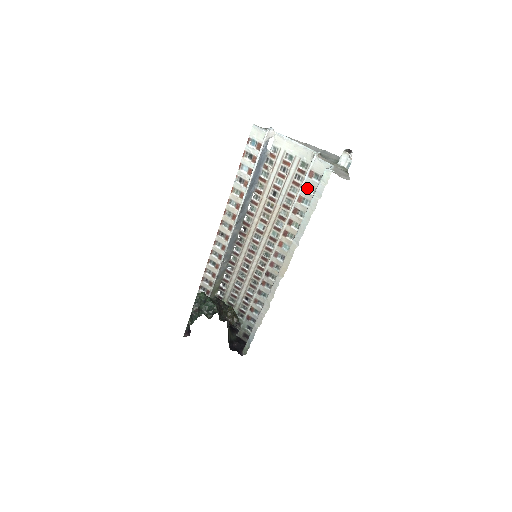
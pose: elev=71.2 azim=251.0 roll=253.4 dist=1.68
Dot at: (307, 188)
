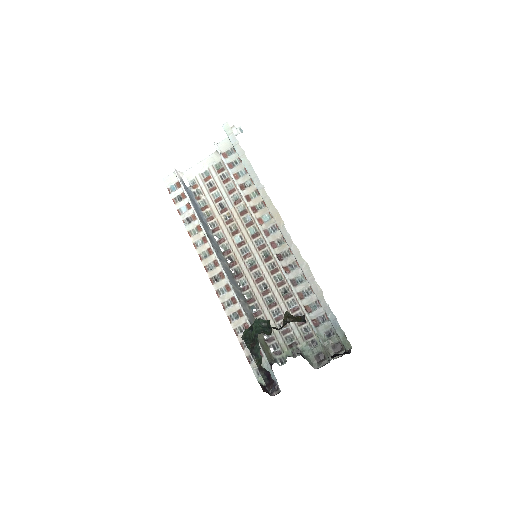
Dot at: (232, 165)
